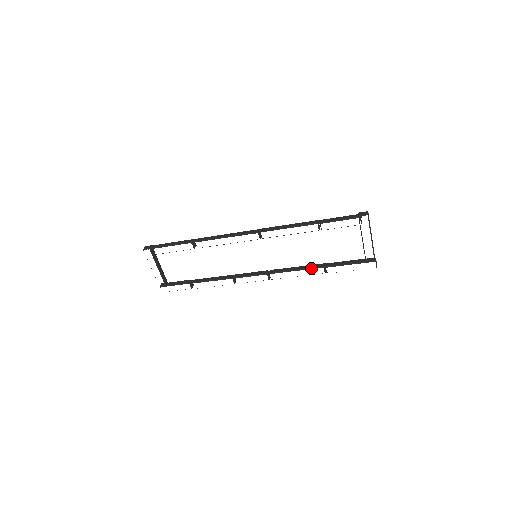
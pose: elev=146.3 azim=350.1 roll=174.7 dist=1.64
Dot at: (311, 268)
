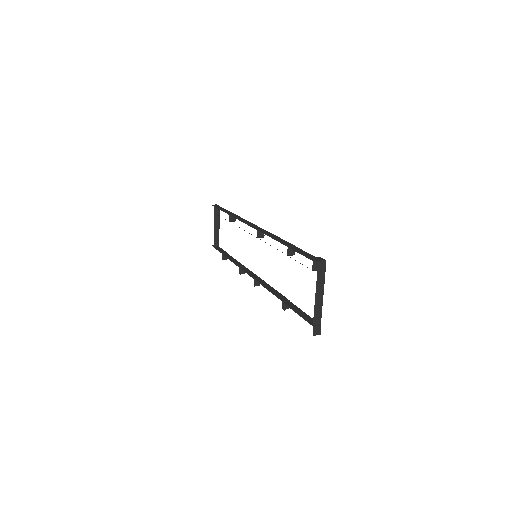
Dot at: (276, 295)
